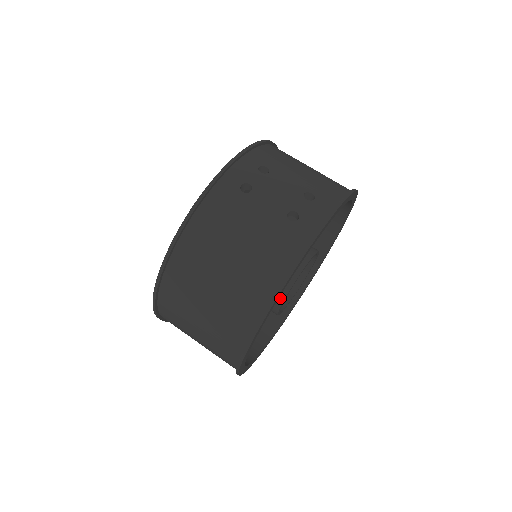
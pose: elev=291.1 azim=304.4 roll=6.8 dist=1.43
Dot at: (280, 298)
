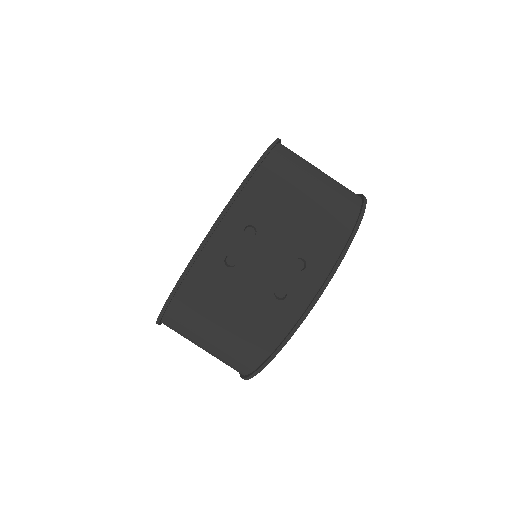
Dot at: occluded
